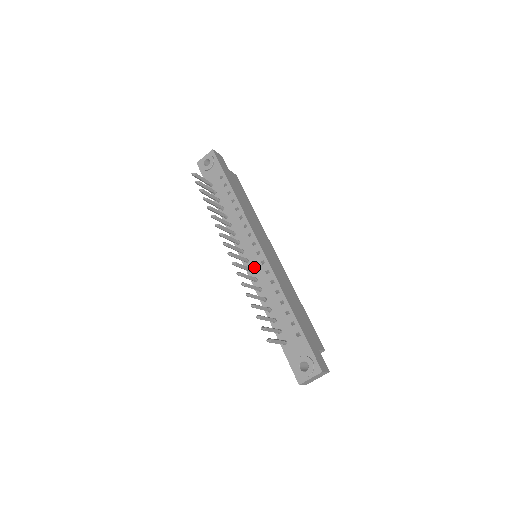
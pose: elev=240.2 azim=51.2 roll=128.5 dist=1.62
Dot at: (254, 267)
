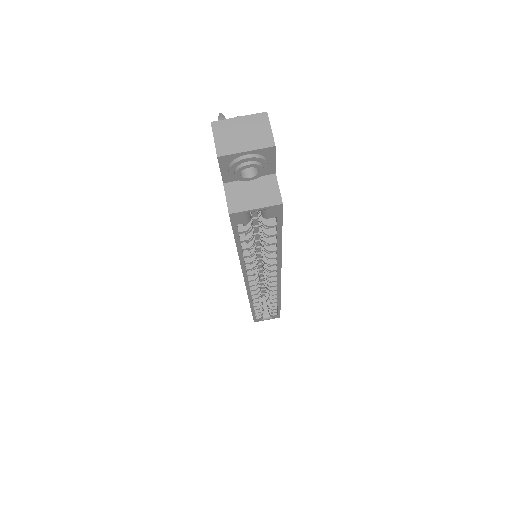
Dot at: occluded
